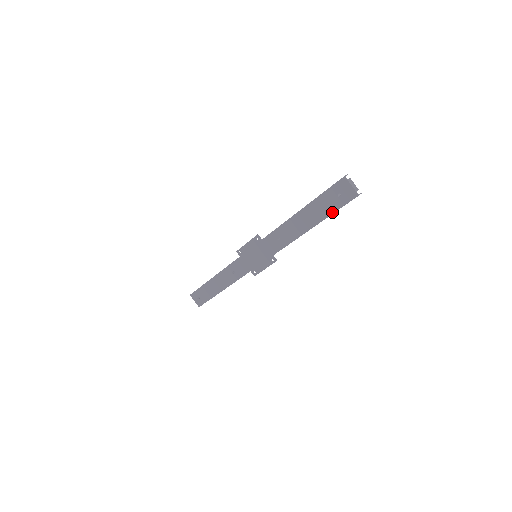
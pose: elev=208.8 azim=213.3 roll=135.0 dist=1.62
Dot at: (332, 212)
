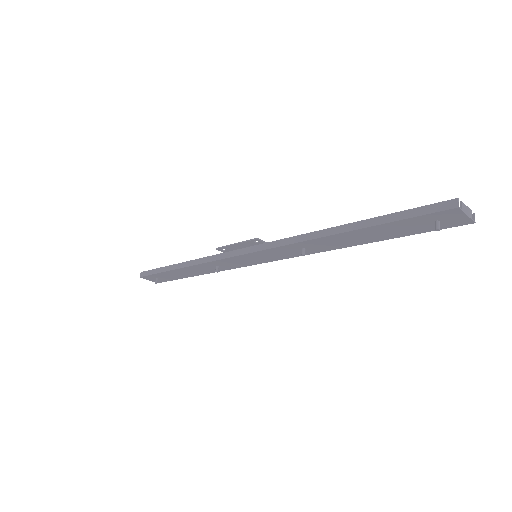
Dot at: (414, 234)
